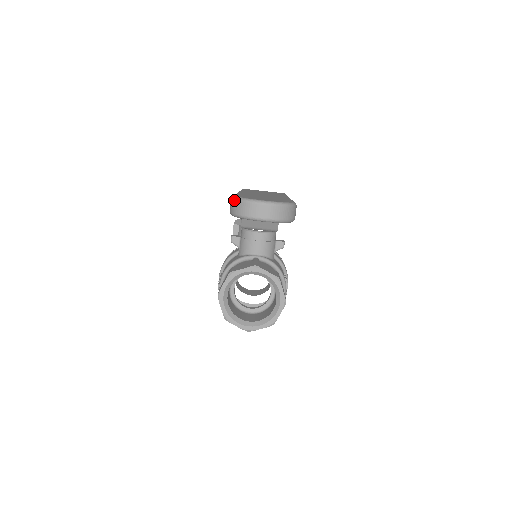
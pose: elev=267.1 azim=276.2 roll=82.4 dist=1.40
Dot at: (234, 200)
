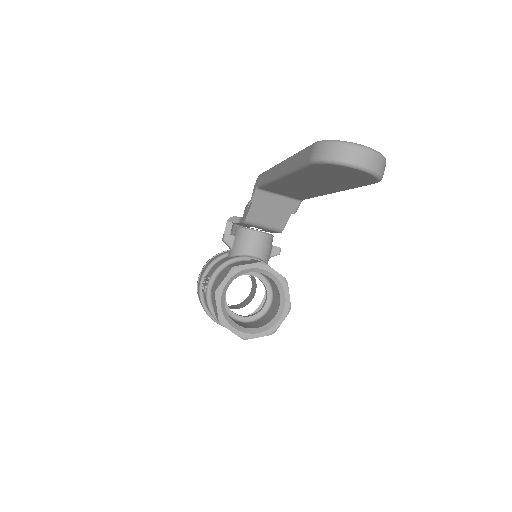
Dot at: (324, 143)
